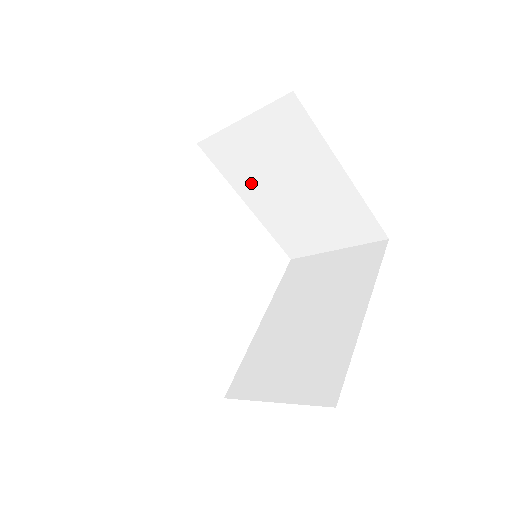
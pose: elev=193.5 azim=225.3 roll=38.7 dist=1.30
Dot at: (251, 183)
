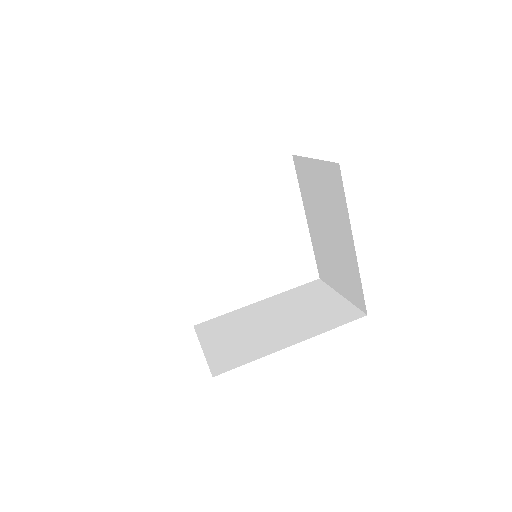
Dot at: (311, 206)
